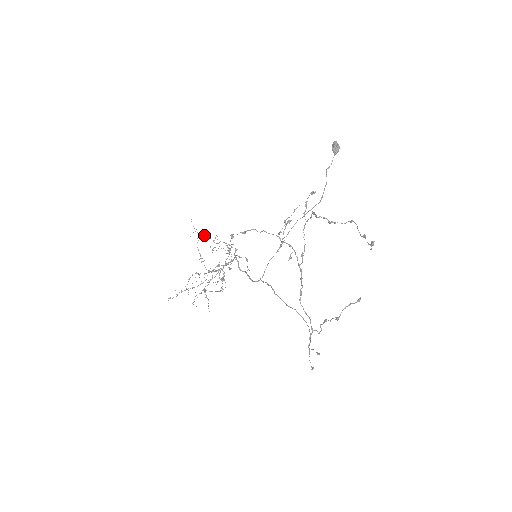
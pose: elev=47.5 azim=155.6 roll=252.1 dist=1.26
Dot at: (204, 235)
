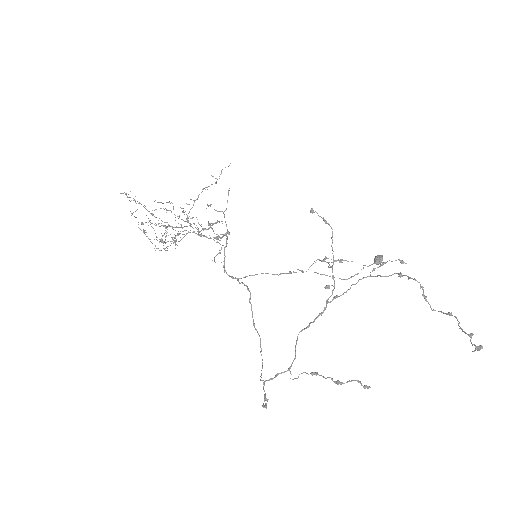
Dot at: (229, 188)
